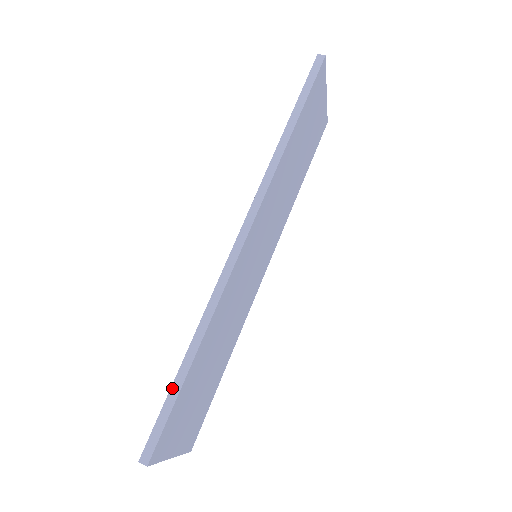
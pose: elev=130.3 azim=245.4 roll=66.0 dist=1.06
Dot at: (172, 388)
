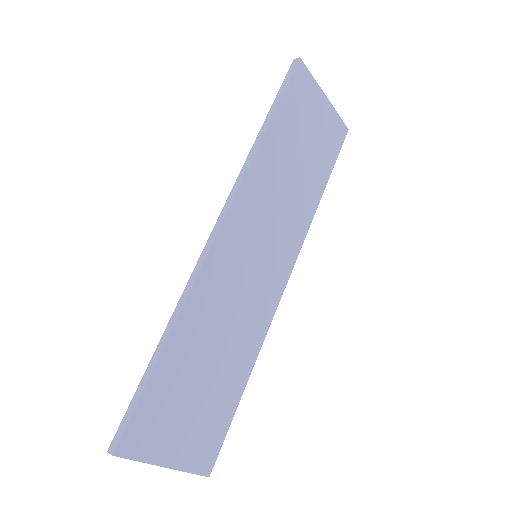
Dot at: (144, 376)
